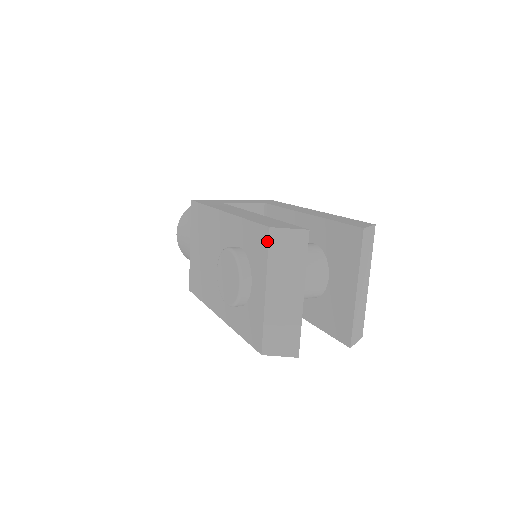
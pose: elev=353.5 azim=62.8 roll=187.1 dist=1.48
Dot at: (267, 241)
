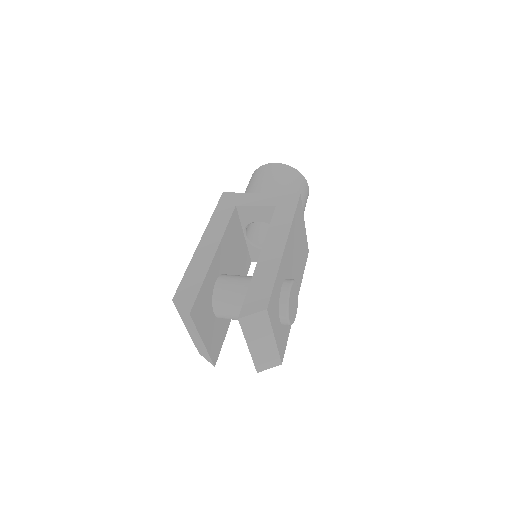
Dot at: occluded
